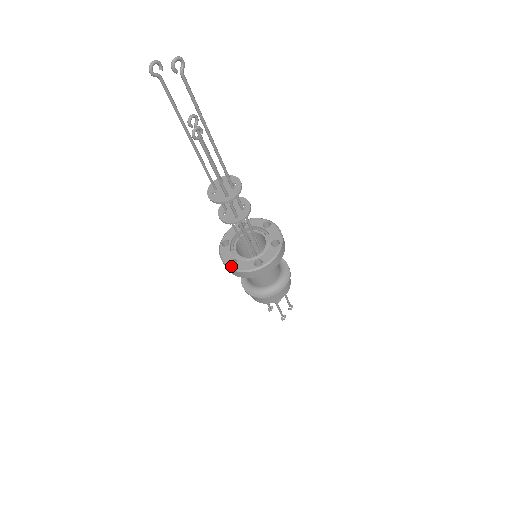
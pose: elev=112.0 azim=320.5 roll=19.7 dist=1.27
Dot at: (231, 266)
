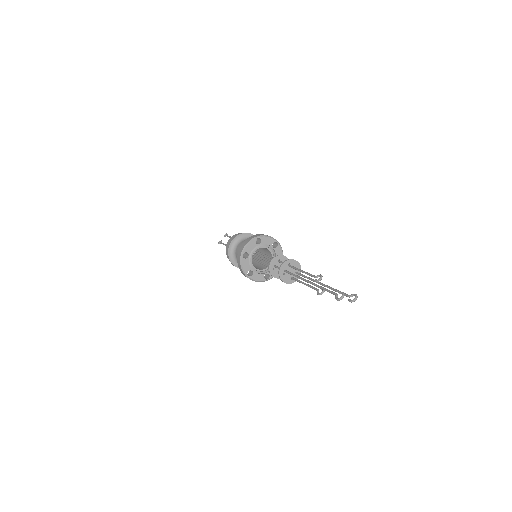
Dot at: (249, 277)
